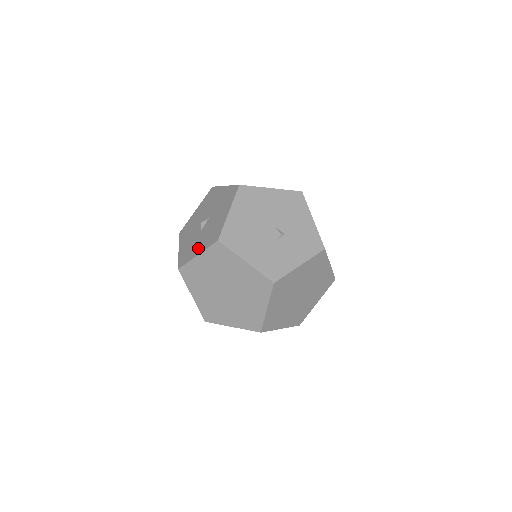
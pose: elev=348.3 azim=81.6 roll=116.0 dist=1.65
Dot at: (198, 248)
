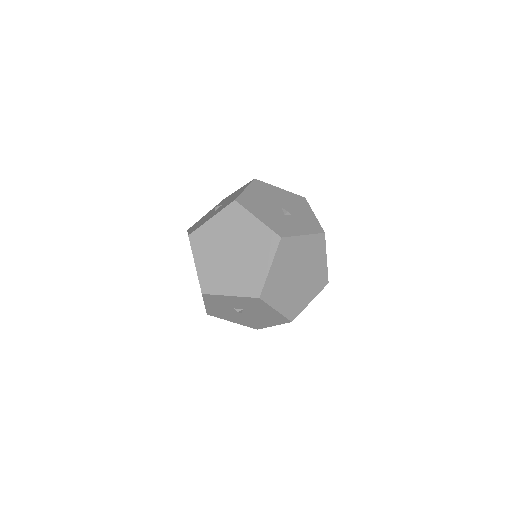
Dot at: (212, 216)
